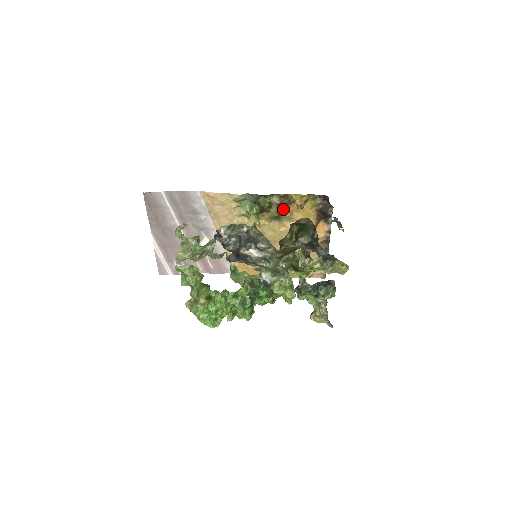
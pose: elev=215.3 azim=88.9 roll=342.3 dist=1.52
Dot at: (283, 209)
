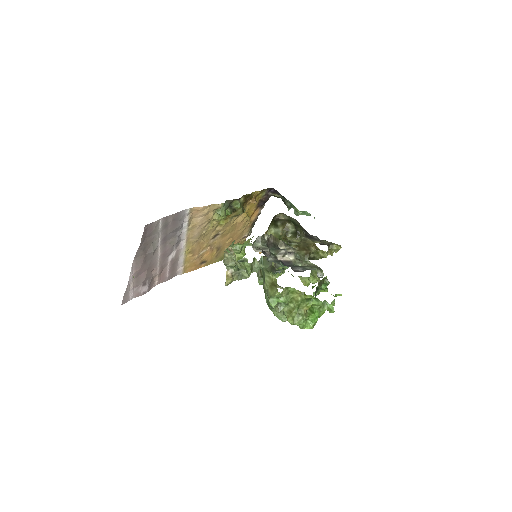
Dot at: occluded
